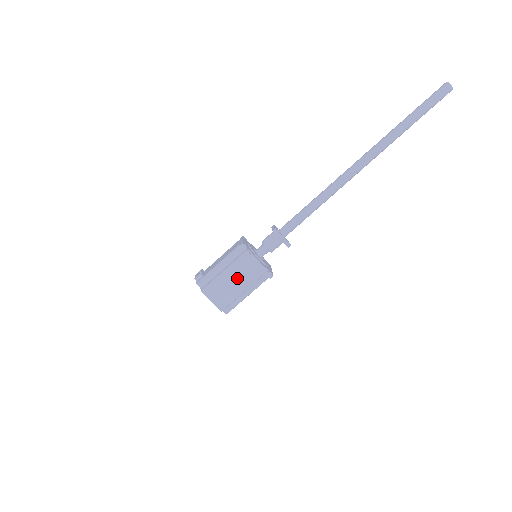
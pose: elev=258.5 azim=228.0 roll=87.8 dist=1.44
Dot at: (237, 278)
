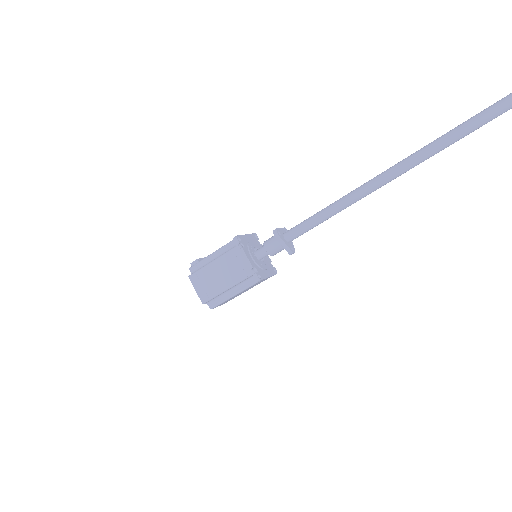
Dot at: (224, 272)
